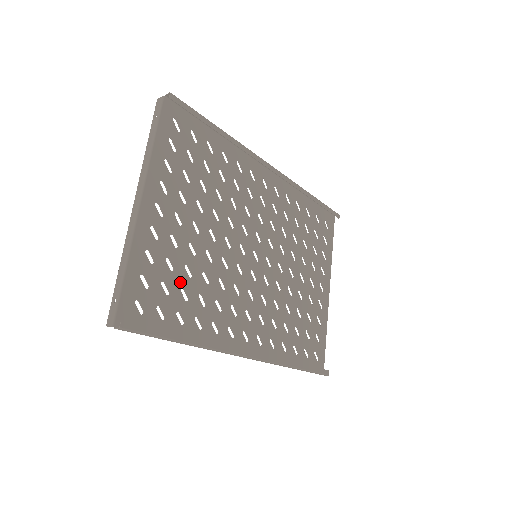
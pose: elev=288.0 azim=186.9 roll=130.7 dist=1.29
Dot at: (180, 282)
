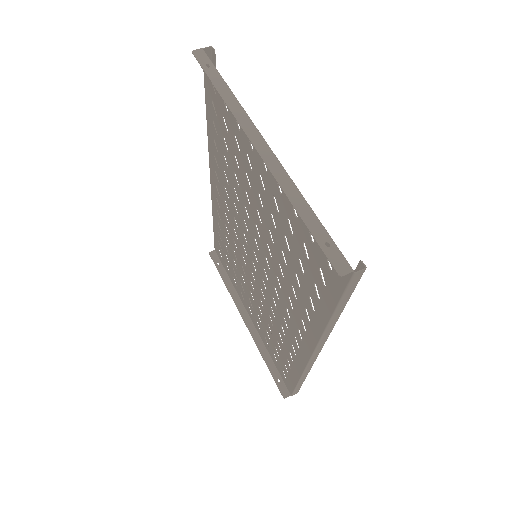
Dot at: (297, 251)
